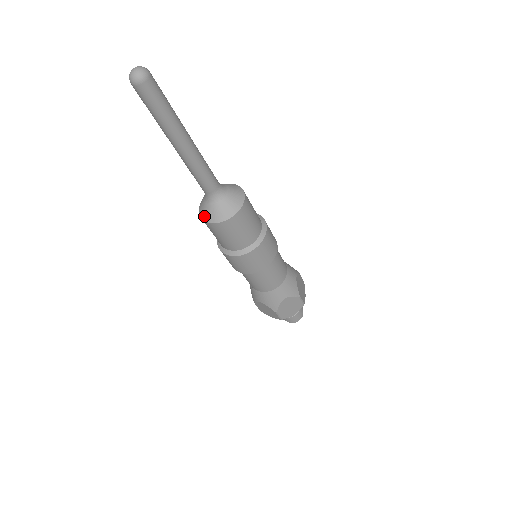
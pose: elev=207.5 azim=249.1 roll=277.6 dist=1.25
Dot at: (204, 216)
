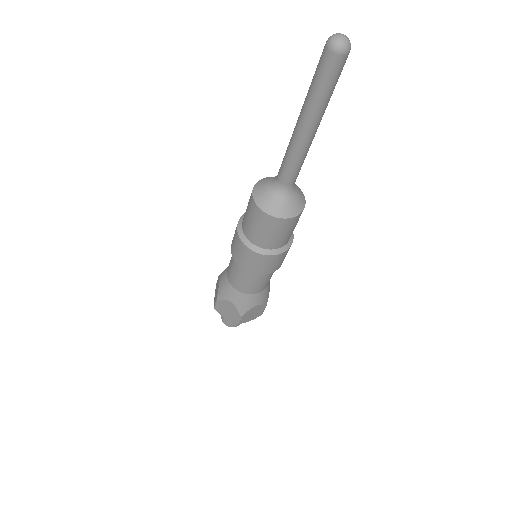
Dot at: (263, 204)
